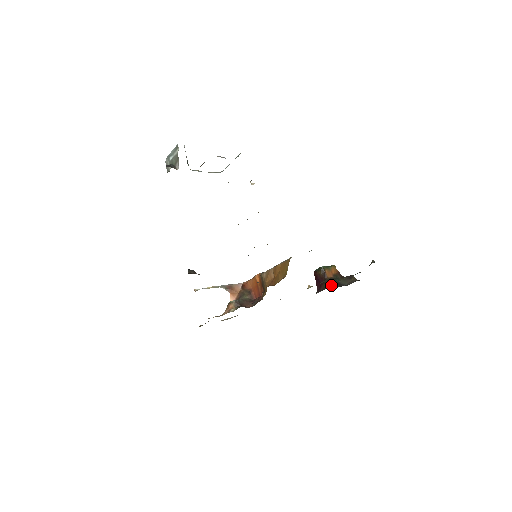
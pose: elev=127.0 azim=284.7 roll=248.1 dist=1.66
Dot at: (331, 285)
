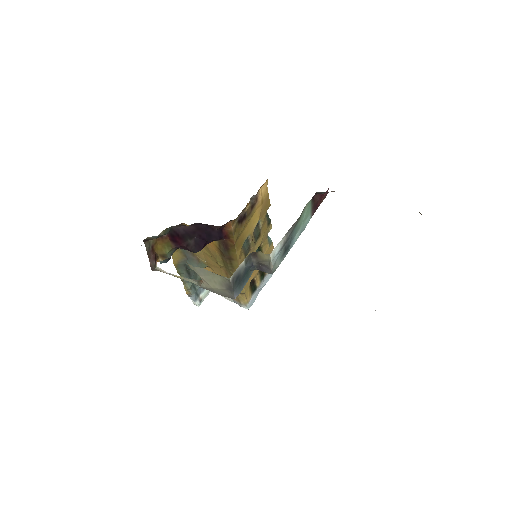
Dot at: occluded
